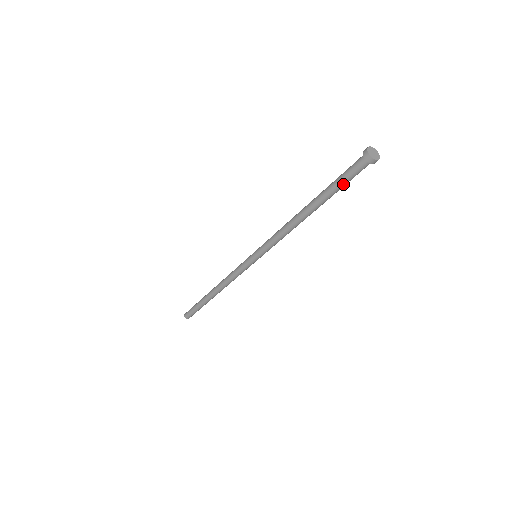
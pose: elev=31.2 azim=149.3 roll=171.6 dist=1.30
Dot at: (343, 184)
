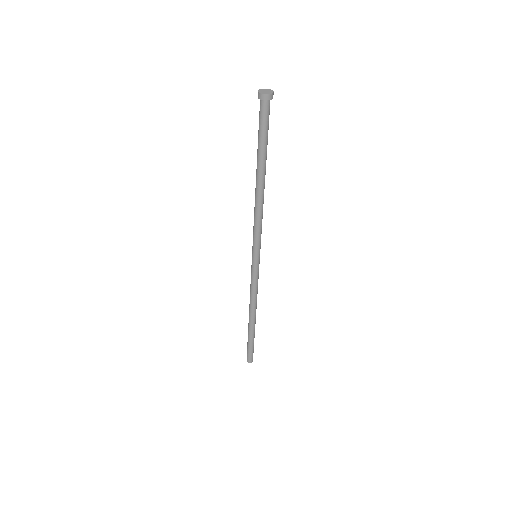
Dot at: (265, 135)
